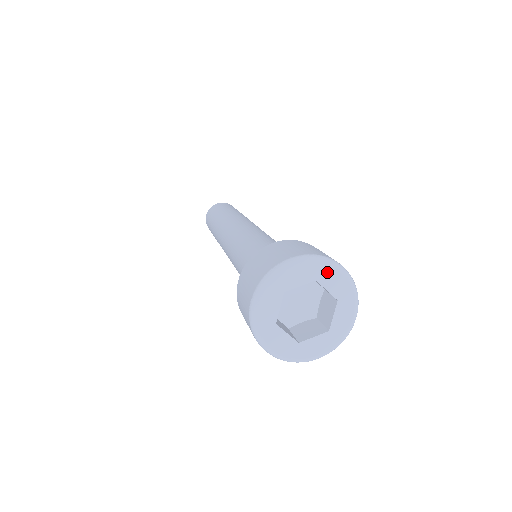
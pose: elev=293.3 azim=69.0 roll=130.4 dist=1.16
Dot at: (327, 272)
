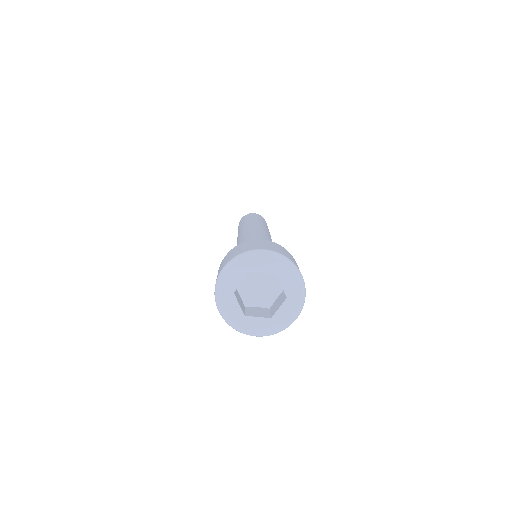
Dot at: (287, 272)
